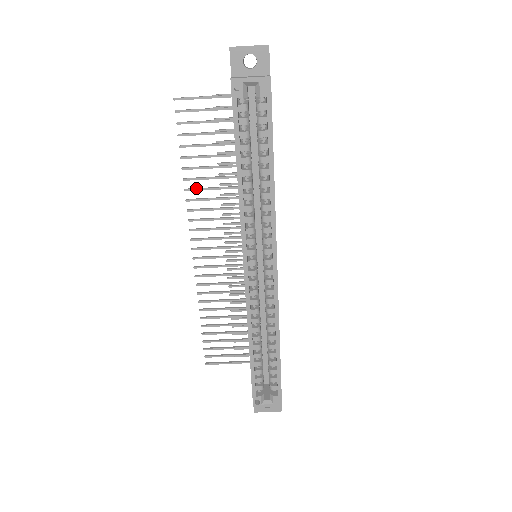
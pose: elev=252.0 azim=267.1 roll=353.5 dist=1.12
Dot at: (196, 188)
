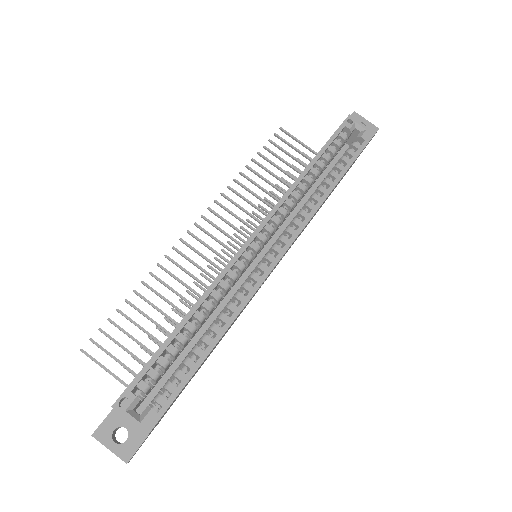
Dot at: (244, 185)
